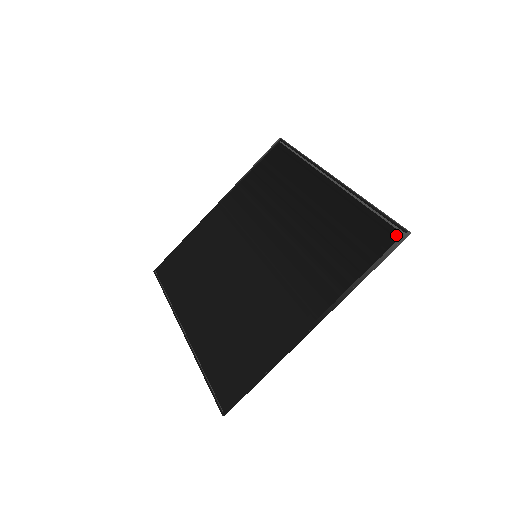
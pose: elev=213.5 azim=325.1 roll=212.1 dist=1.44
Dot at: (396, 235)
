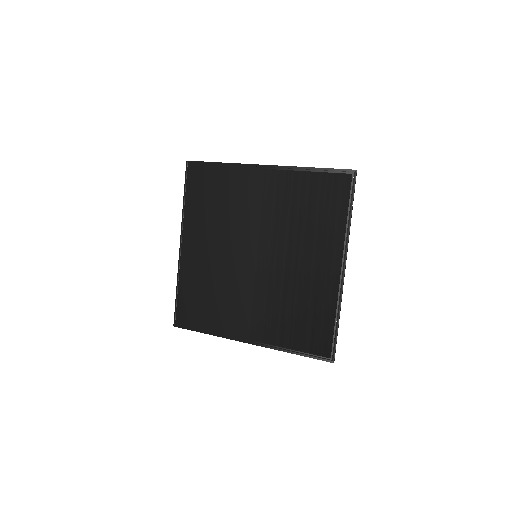
Dot at: (327, 355)
